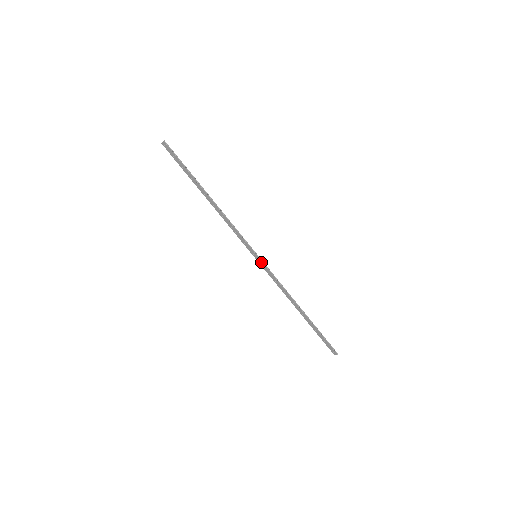
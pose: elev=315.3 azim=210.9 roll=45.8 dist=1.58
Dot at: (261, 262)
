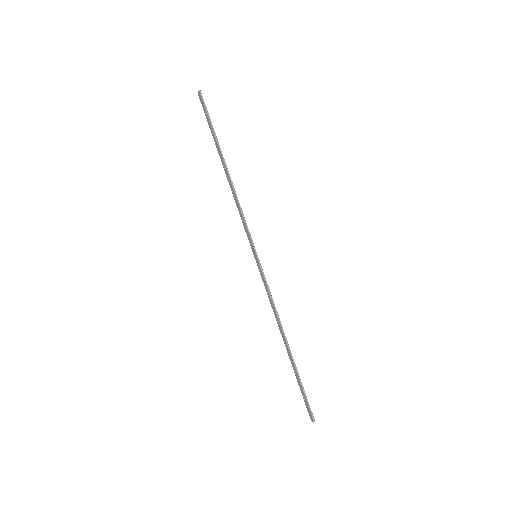
Dot at: (259, 265)
